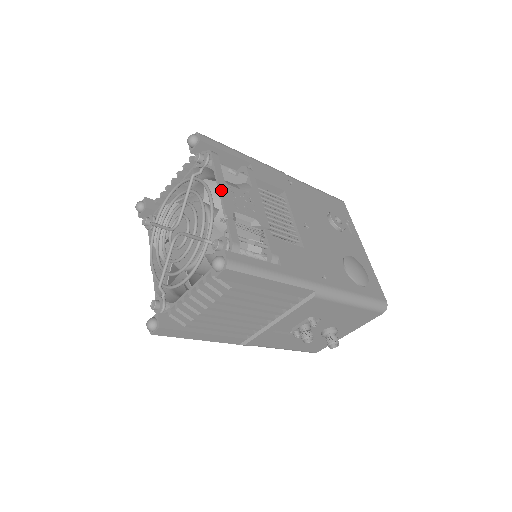
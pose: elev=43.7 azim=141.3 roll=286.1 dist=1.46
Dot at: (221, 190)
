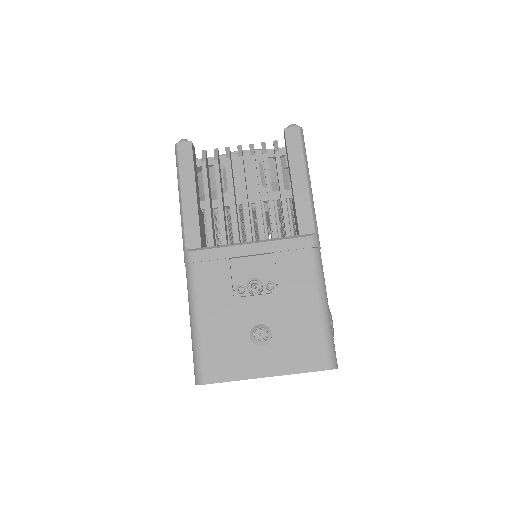
Dot at: occluded
